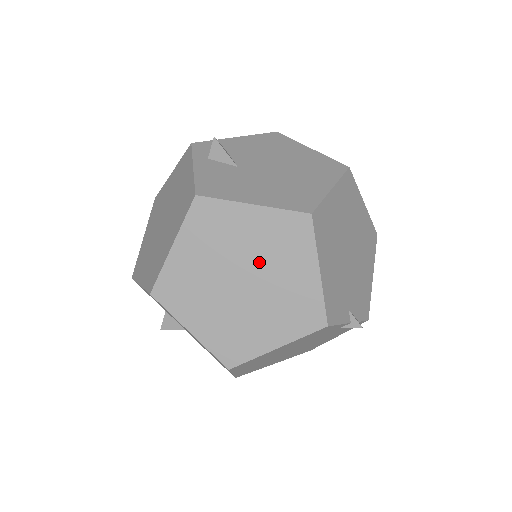
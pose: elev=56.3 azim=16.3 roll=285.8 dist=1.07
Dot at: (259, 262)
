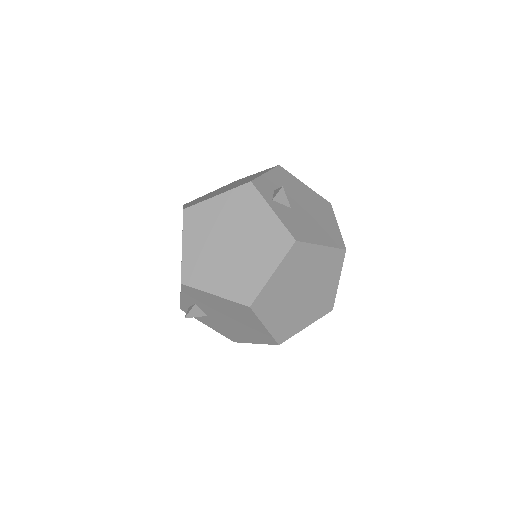
Dot at: (314, 279)
